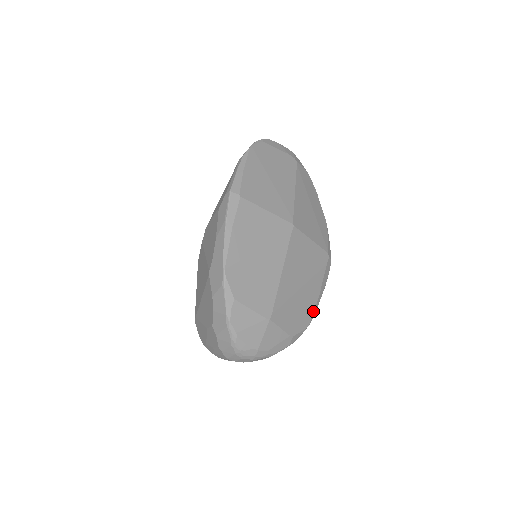
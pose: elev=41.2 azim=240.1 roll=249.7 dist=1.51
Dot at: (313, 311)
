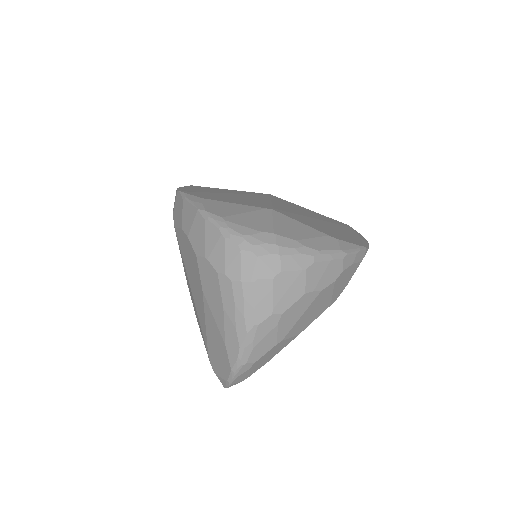
Dot at: (361, 242)
